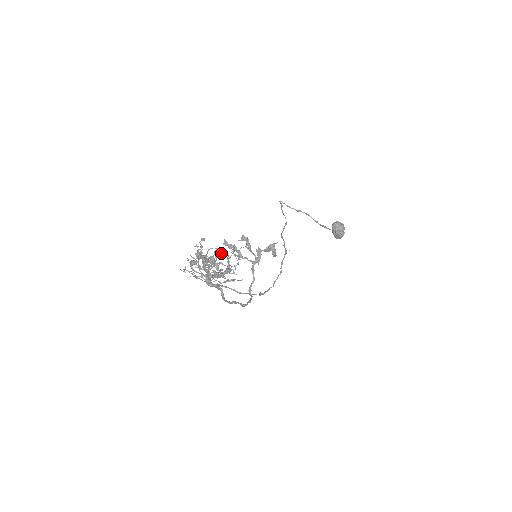
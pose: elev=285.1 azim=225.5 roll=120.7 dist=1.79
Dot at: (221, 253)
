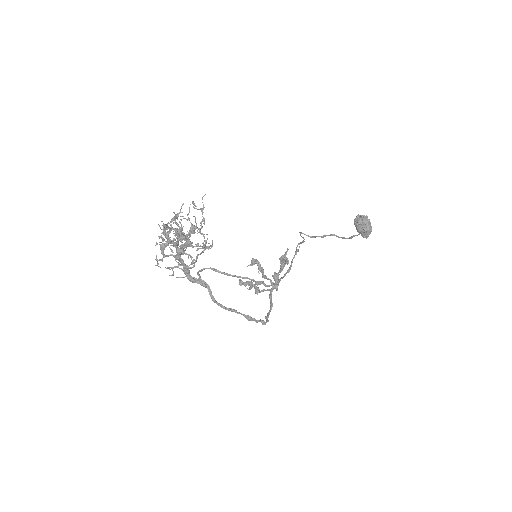
Dot at: occluded
